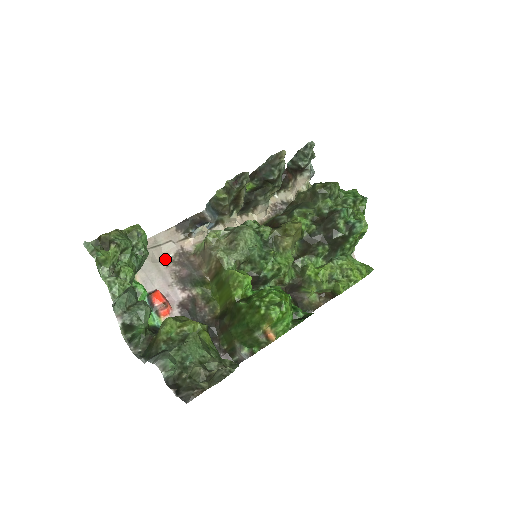
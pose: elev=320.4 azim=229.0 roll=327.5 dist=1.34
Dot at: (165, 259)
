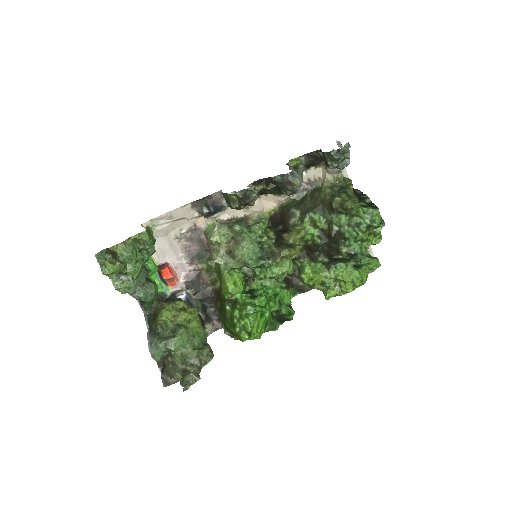
Dot at: (178, 234)
